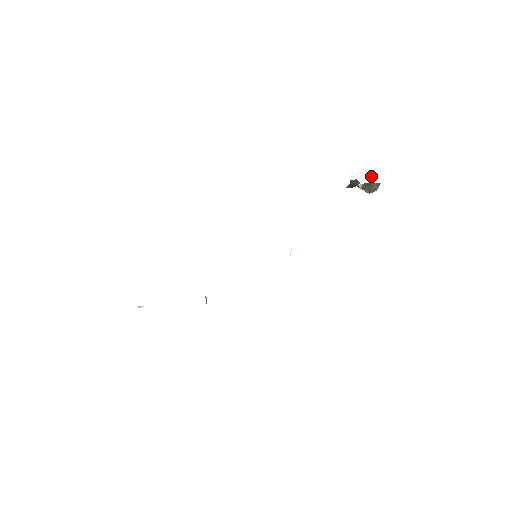
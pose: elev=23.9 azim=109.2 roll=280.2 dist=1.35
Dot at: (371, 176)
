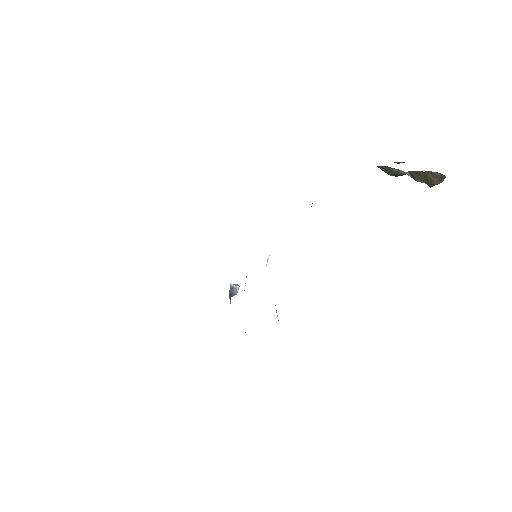
Dot at: (397, 162)
